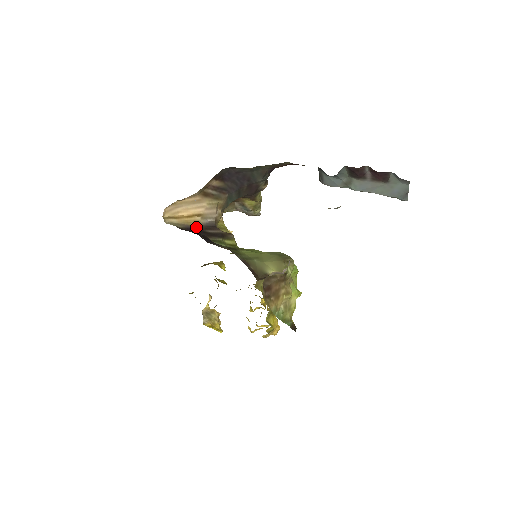
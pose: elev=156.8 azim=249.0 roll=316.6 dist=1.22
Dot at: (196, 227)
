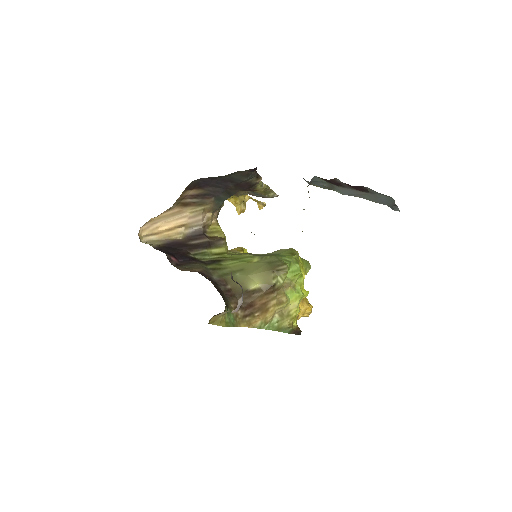
Dot at: (178, 240)
